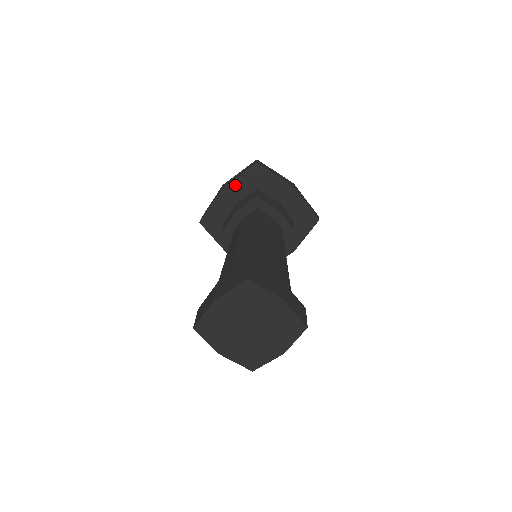
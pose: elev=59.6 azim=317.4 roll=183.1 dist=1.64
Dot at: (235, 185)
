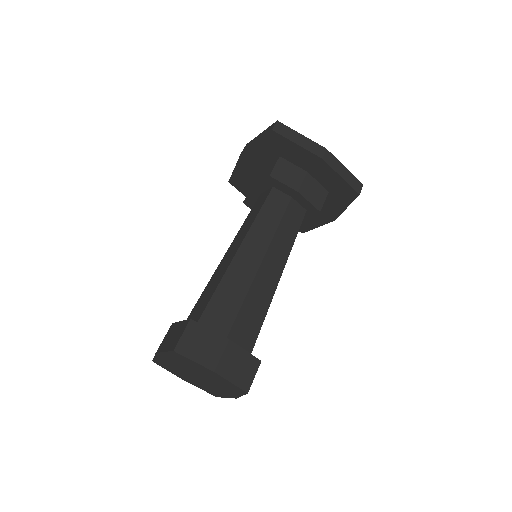
Dot at: (254, 151)
